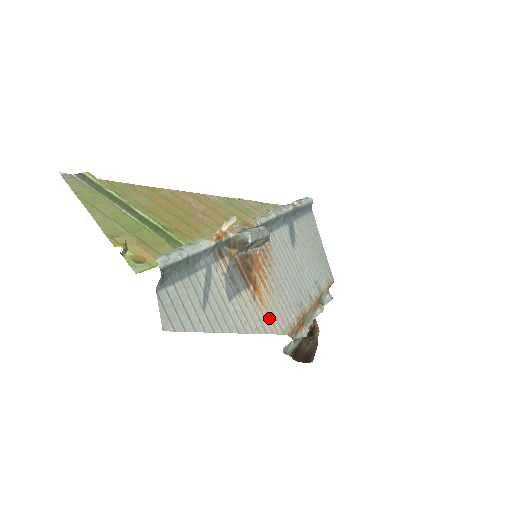
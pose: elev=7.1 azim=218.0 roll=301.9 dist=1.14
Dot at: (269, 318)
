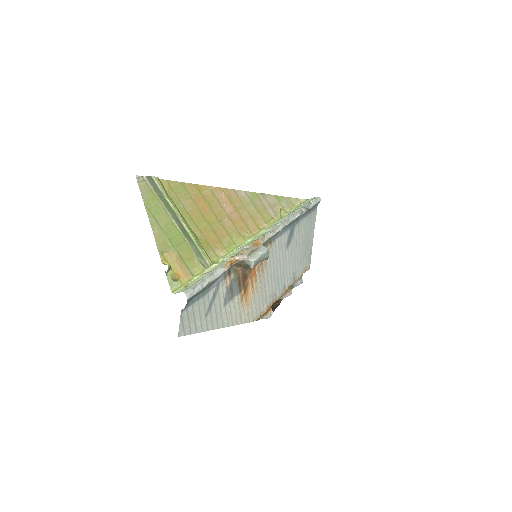
Dot at: (247, 312)
